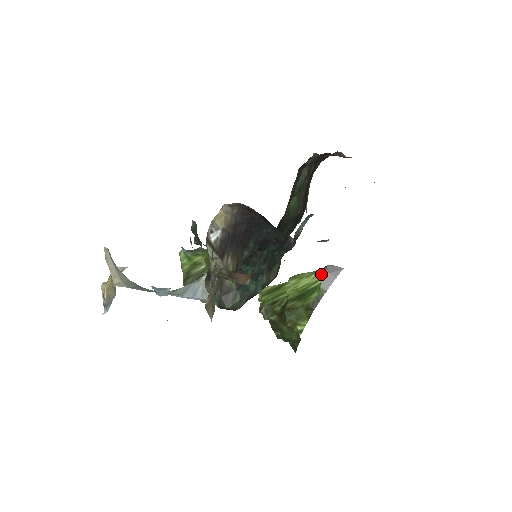
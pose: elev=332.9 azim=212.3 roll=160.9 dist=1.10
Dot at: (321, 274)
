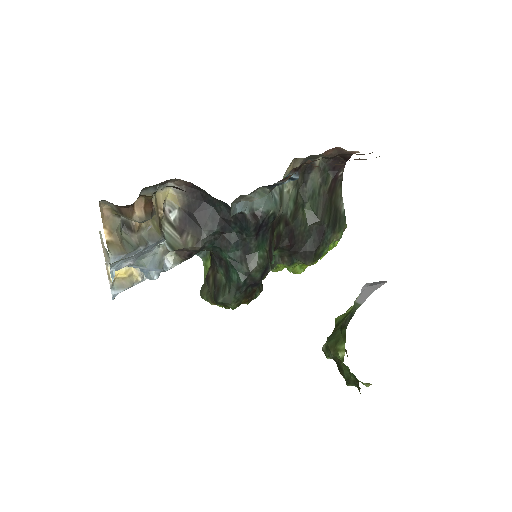
Dot at: occluded
